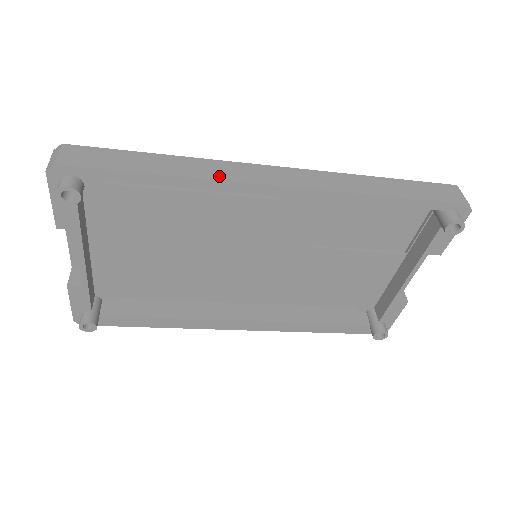
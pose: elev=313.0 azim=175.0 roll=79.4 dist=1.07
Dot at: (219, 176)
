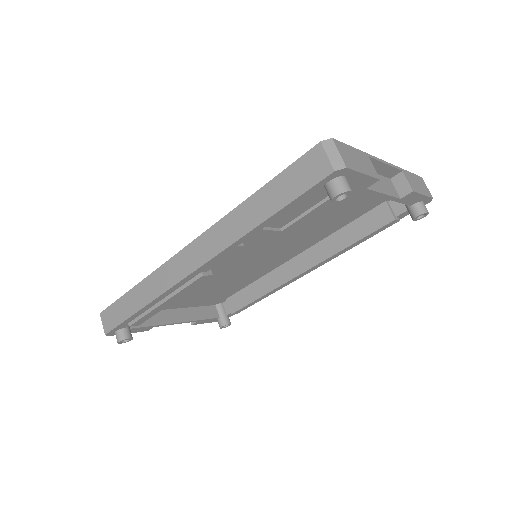
Dot at: (162, 288)
